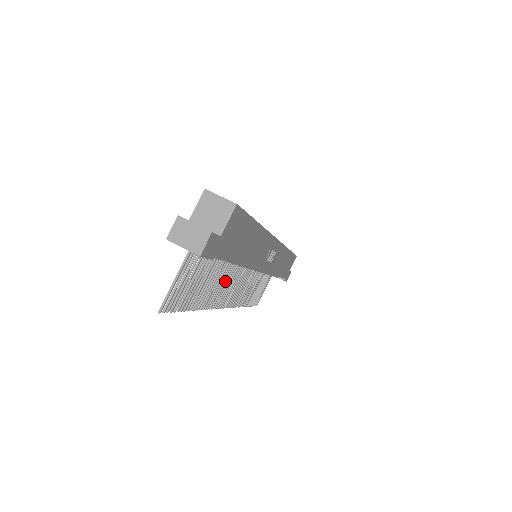
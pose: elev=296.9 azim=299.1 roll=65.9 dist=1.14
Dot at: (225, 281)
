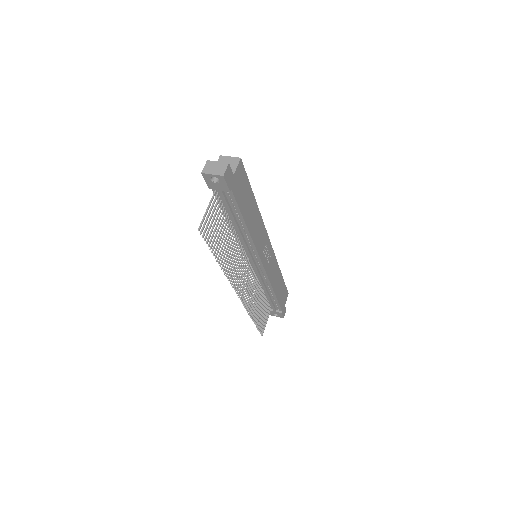
Dot at: (236, 260)
